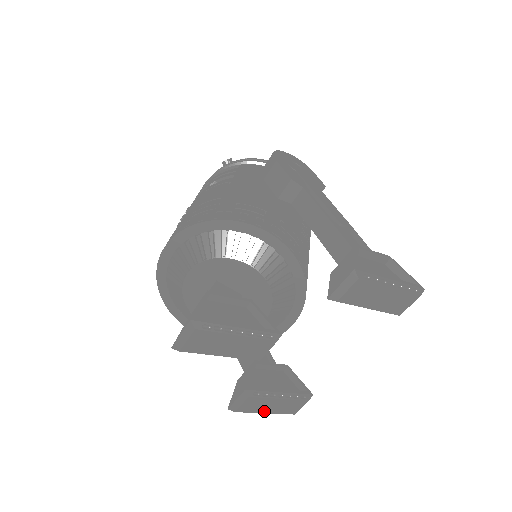
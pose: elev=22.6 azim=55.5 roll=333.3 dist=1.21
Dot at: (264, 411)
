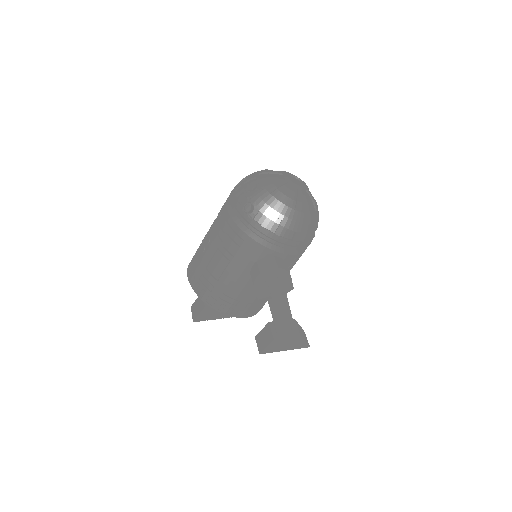
Dot at: occluded
